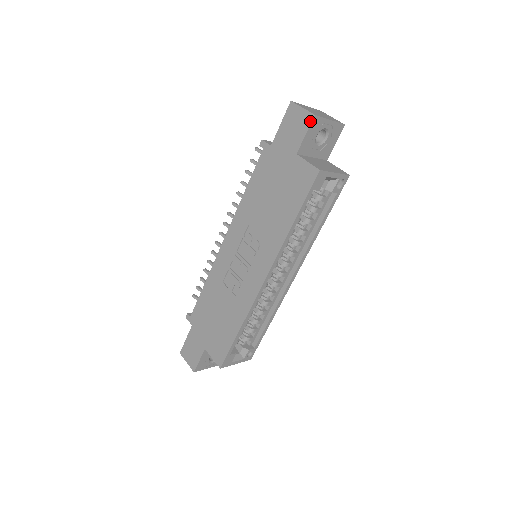
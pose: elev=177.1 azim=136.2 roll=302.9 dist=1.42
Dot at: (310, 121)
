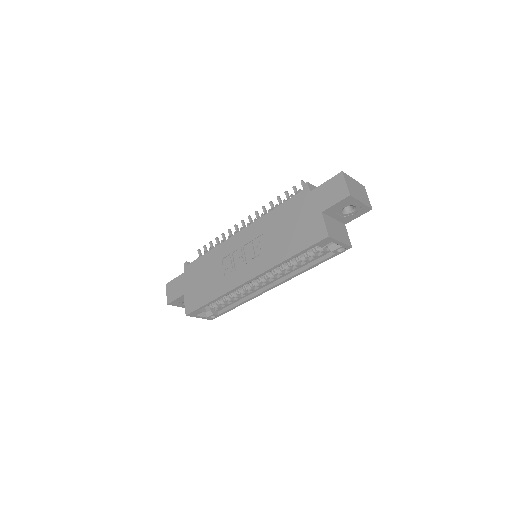
Dot at: (344, 197)
